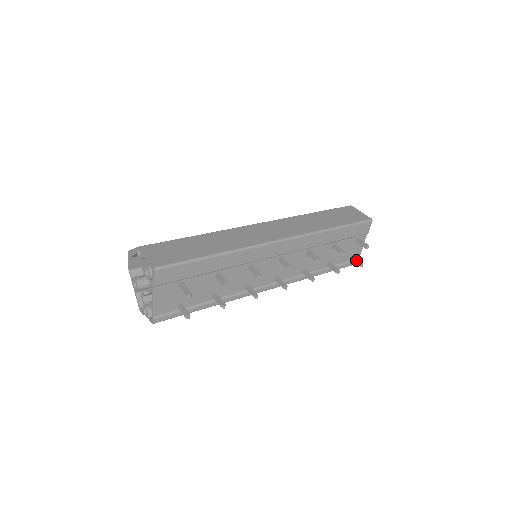
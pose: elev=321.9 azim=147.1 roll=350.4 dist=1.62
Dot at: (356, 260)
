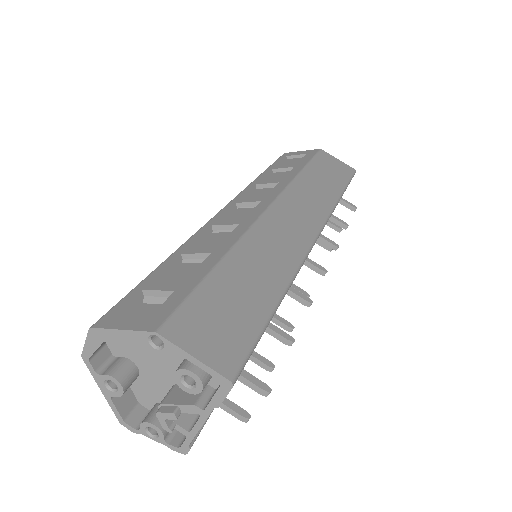
Dot at: (333, 224)
